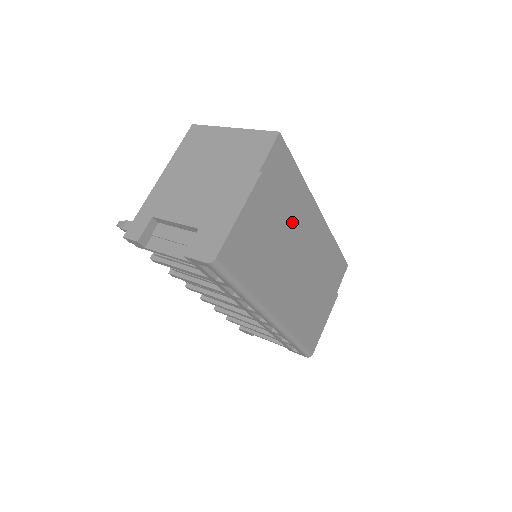
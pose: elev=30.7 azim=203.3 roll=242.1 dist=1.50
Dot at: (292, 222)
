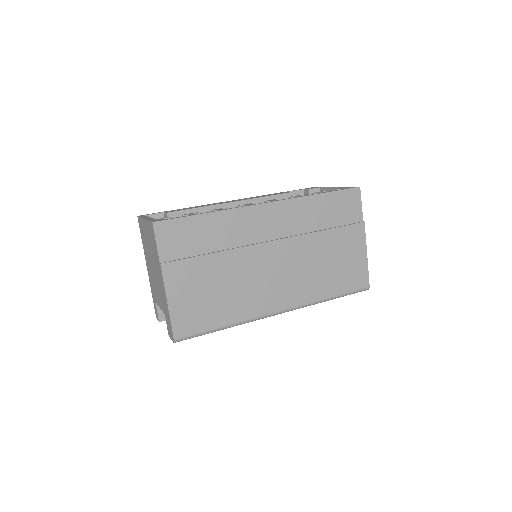
Dot at: (231, 250)
